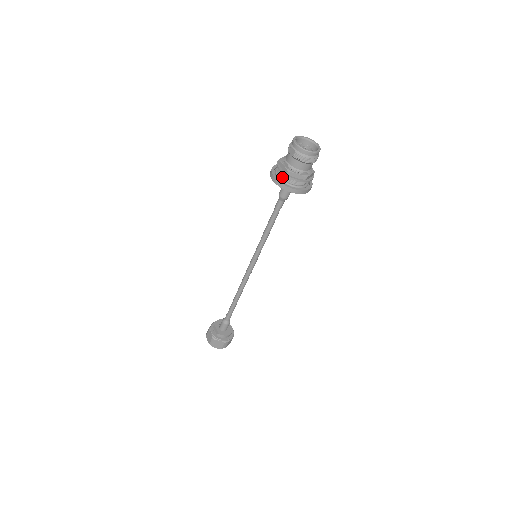
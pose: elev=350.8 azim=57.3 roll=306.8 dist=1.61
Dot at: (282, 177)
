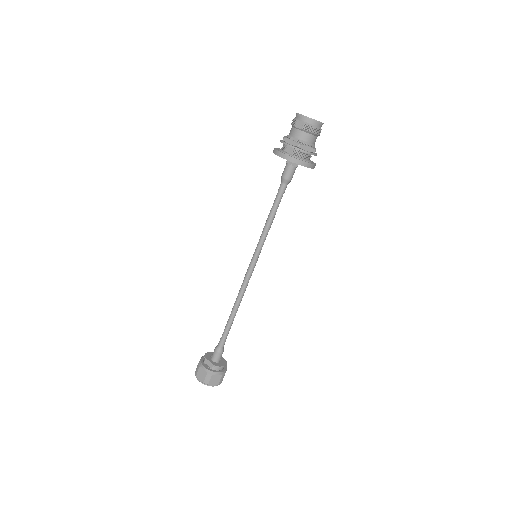
Dot at: (290, 154)
